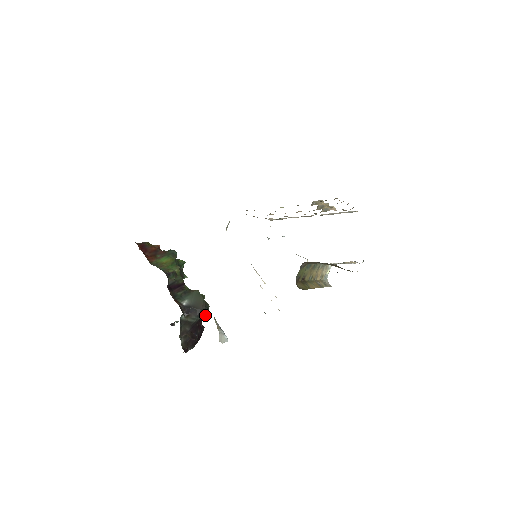
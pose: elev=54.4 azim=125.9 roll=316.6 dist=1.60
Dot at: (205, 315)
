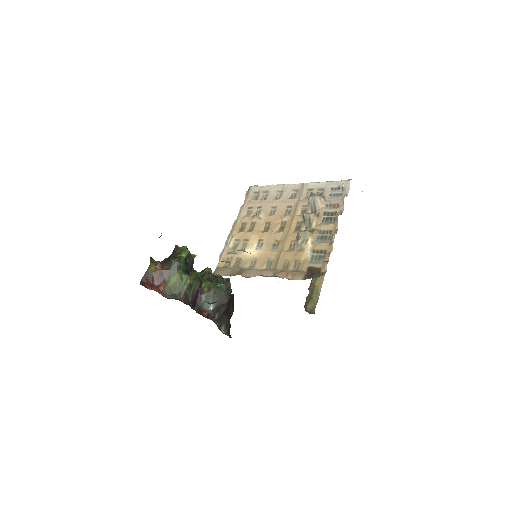
Dot at: occluded
